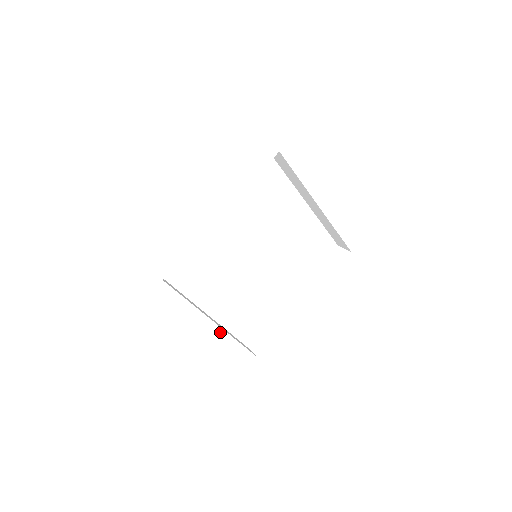
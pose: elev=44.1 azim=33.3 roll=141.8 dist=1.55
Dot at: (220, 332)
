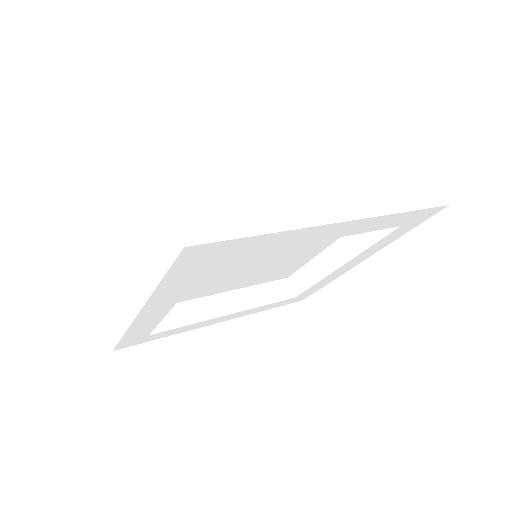
Dot at: (165, 311)
